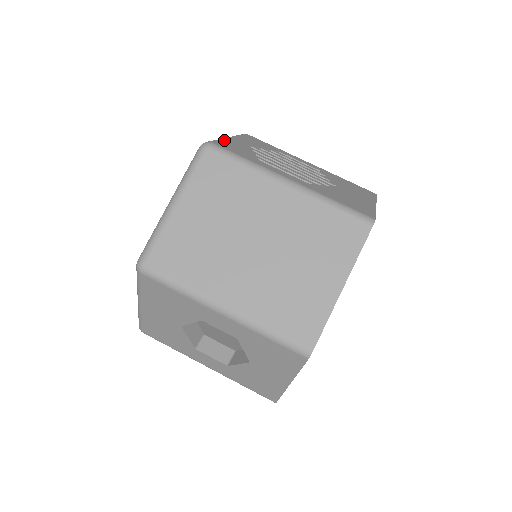
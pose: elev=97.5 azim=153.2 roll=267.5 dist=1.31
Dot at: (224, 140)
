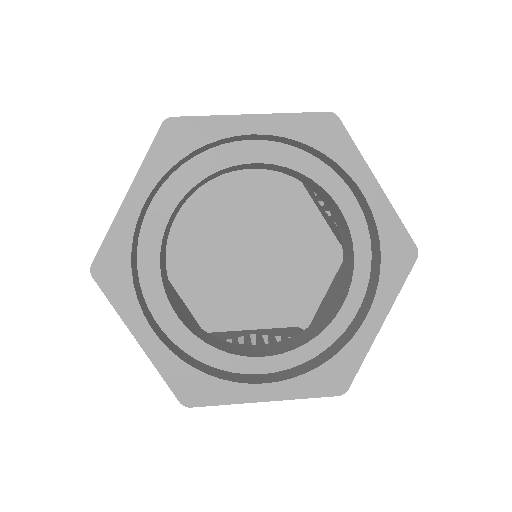
Dot at: occluded
